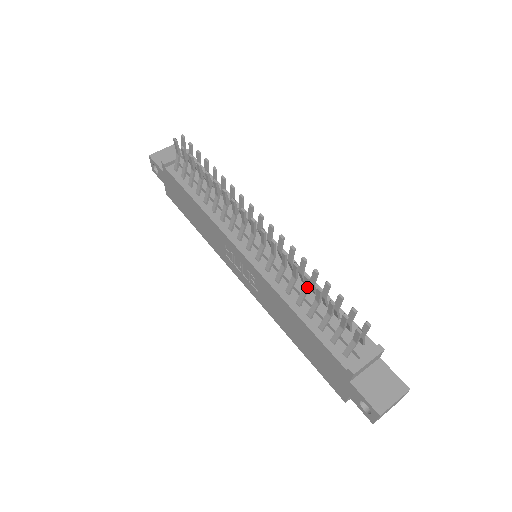
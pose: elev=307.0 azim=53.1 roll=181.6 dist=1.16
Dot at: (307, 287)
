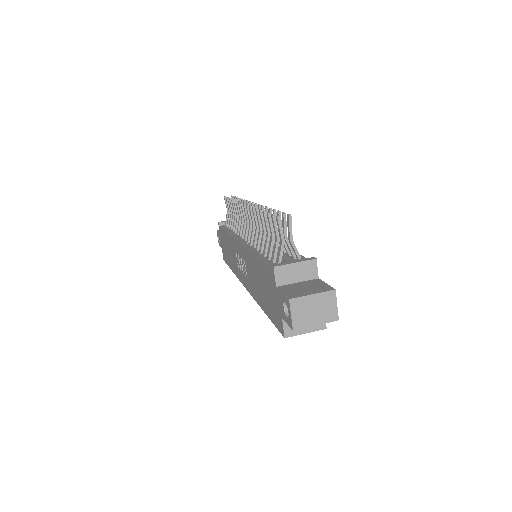
Dot at: (262, 225)
